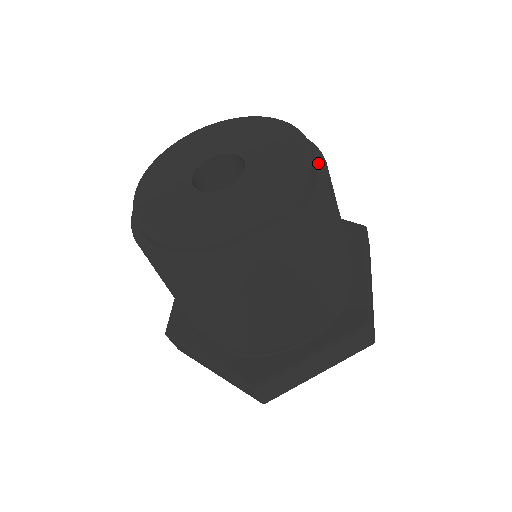
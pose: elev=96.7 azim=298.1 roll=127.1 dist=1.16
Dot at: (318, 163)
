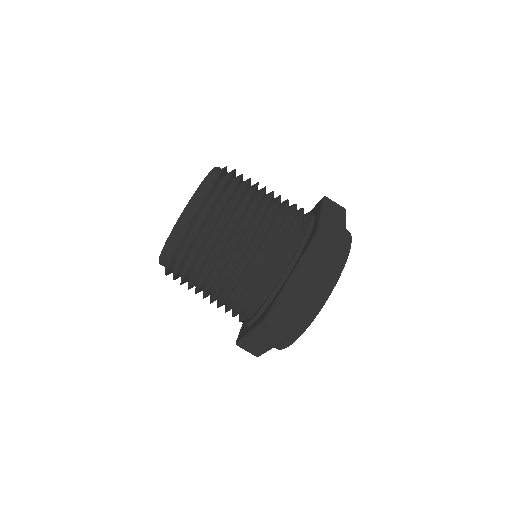
Dot at: occluded
